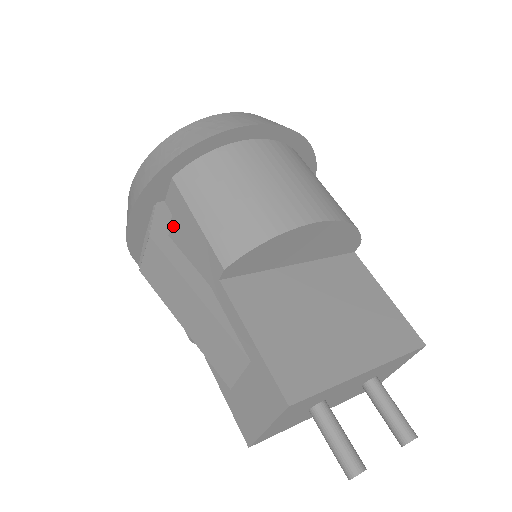
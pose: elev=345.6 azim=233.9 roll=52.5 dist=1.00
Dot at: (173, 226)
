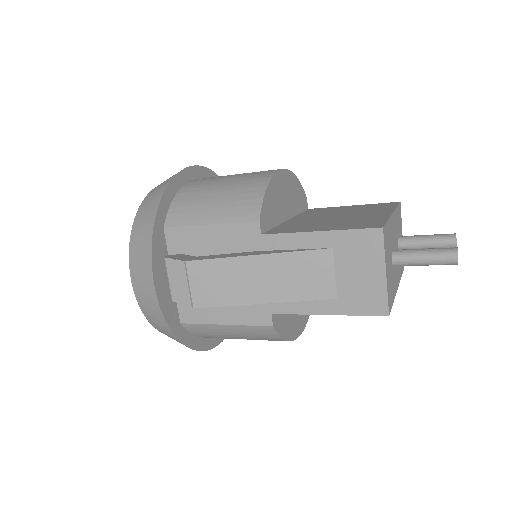
Dot at: occluded
